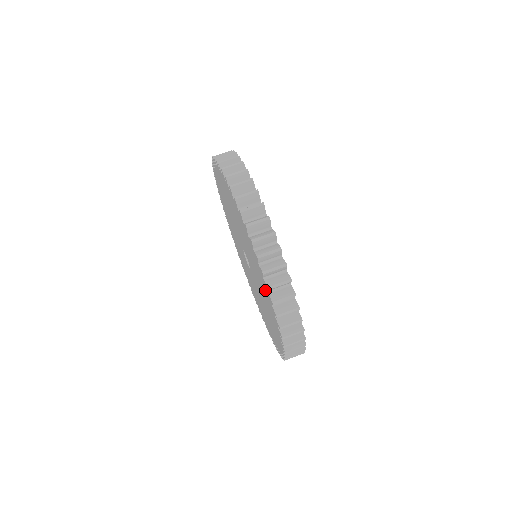
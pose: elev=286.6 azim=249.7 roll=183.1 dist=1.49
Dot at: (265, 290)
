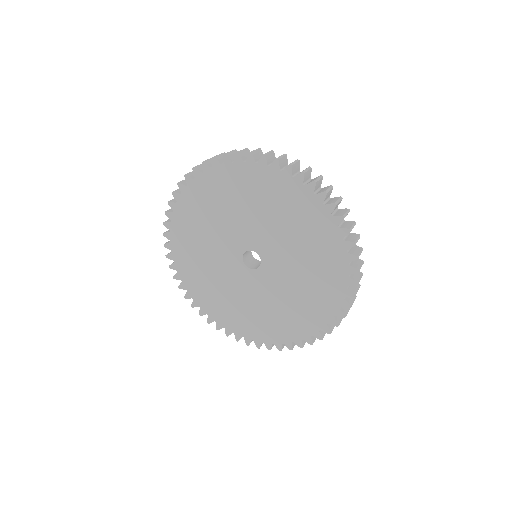
Dot at: (298, 198)
